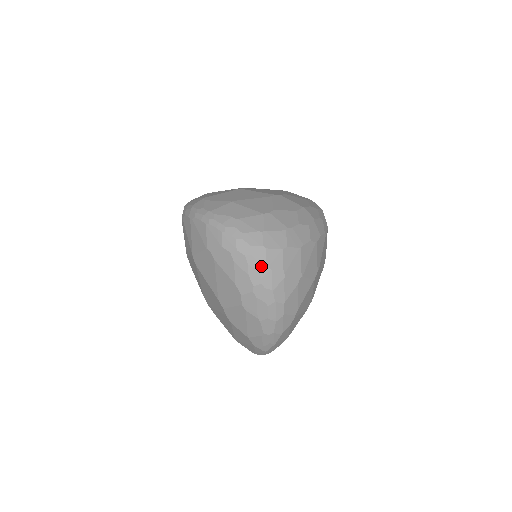
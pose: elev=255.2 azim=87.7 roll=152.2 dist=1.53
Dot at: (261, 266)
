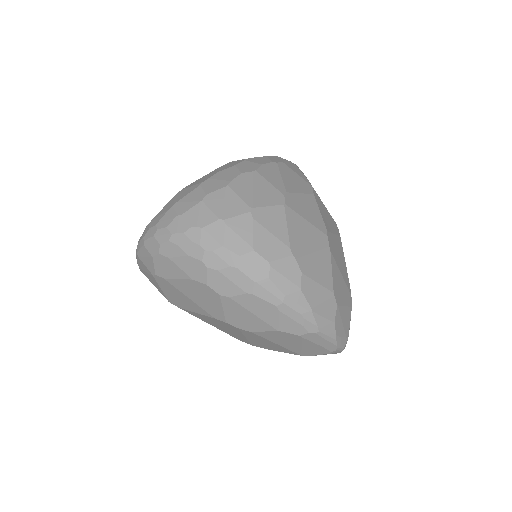
Dot at: (189, 234)
